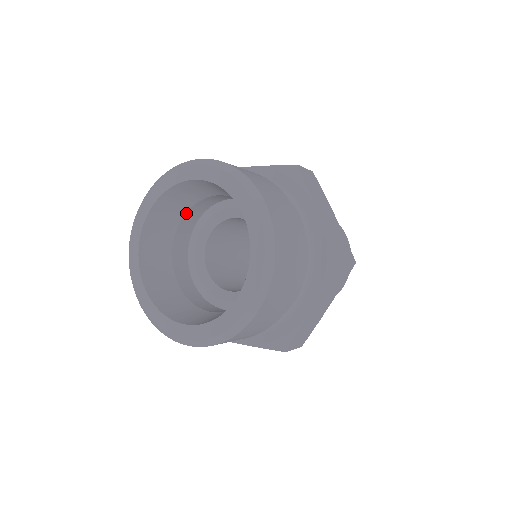
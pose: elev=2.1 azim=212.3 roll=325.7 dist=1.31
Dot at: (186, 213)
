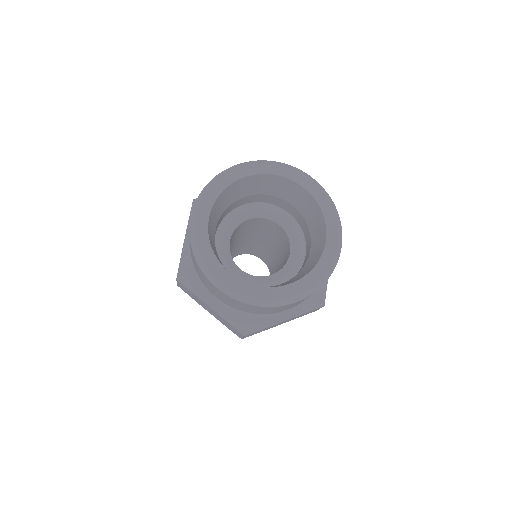
Dot at: (257, 194)
